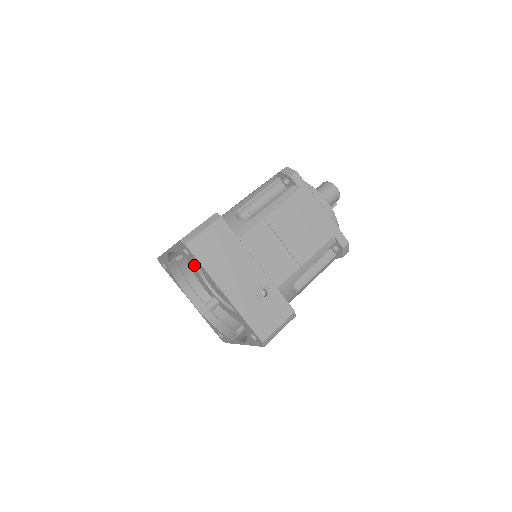
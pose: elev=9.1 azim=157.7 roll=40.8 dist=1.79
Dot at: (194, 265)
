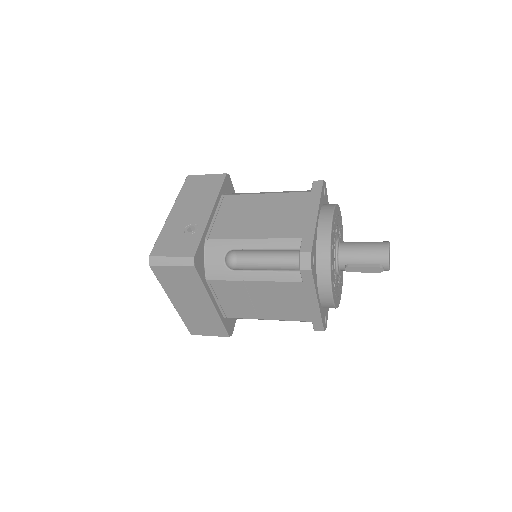
Dot at: occluded
